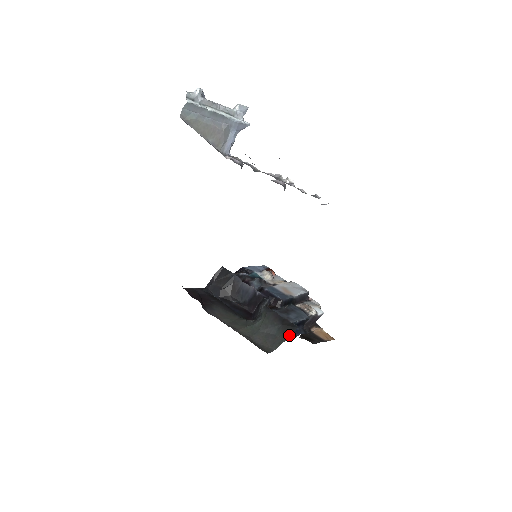
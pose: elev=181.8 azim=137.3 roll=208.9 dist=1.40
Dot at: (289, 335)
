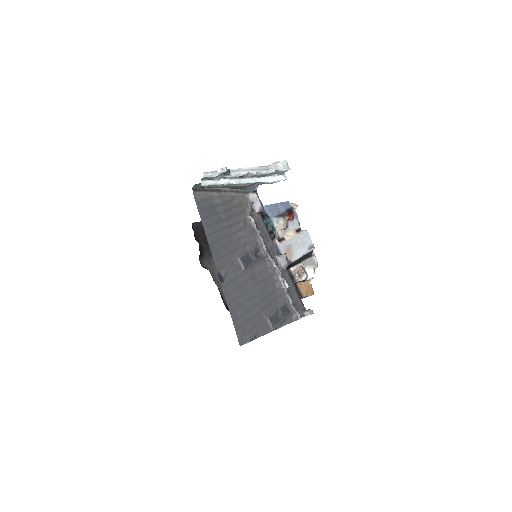
Dot at: occluded
